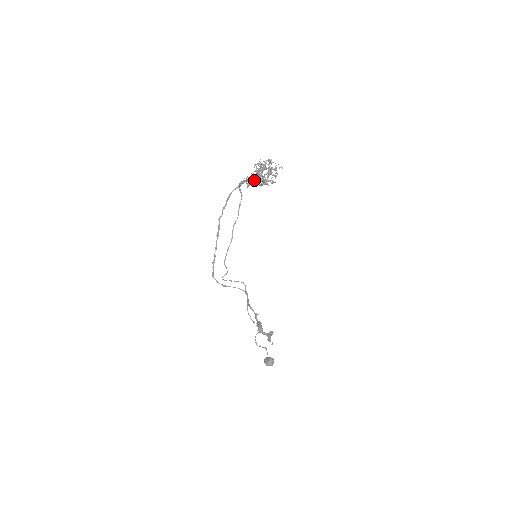
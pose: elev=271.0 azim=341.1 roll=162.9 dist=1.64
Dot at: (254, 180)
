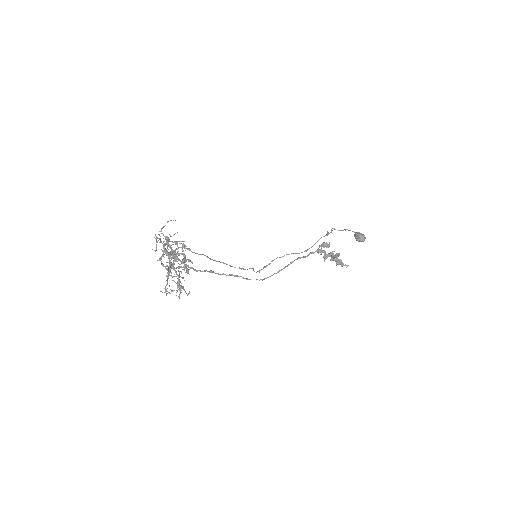
Dot at: occluded
